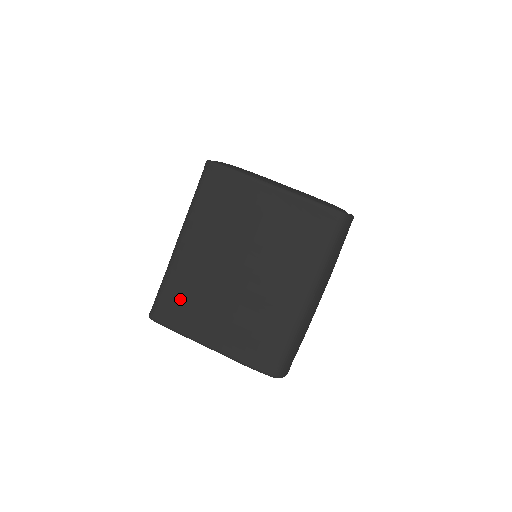
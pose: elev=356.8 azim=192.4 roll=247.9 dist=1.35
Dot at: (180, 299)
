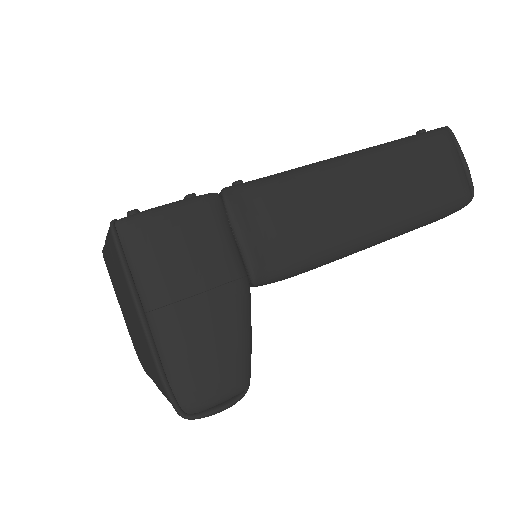
Dot at: occluded
